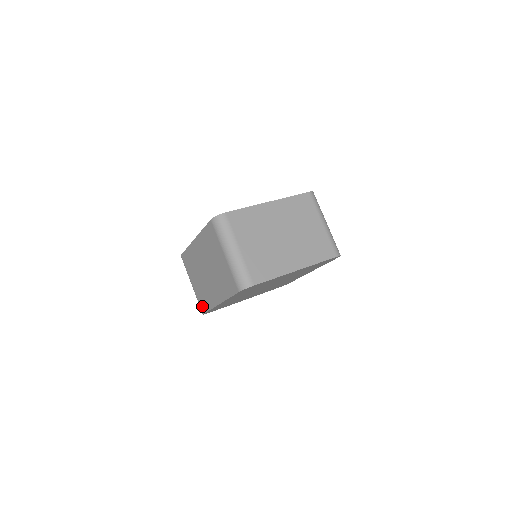
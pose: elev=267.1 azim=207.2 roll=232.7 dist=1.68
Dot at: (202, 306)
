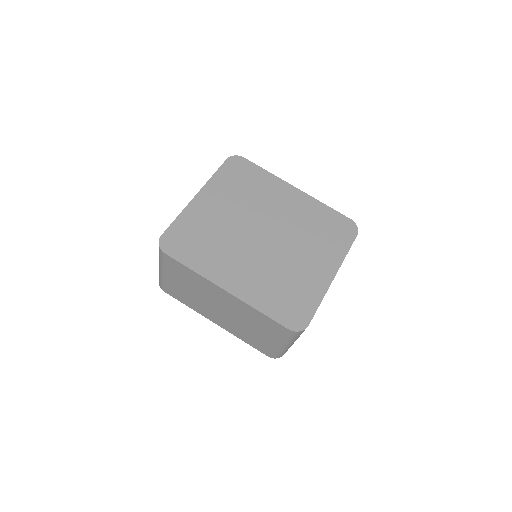
Dot at: (170, 292)
